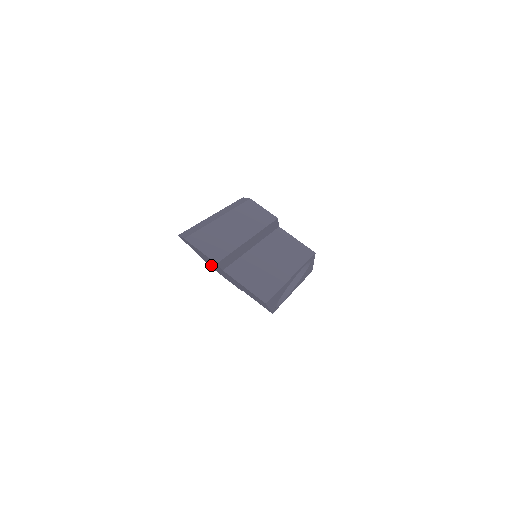
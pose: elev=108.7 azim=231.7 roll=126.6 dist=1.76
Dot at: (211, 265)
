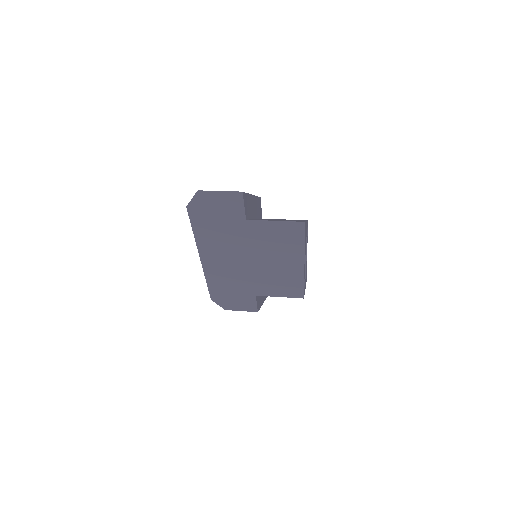
Dot at: (220, 275)
